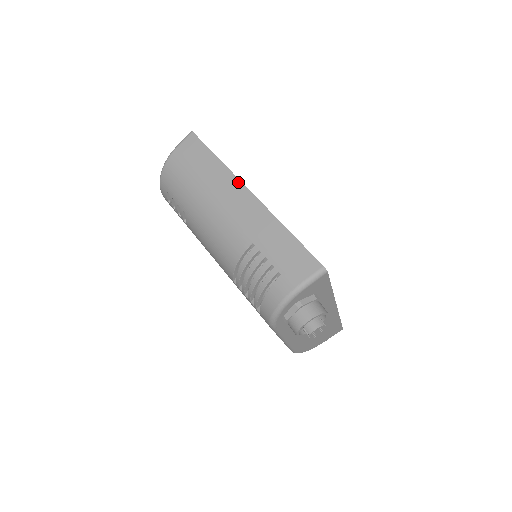
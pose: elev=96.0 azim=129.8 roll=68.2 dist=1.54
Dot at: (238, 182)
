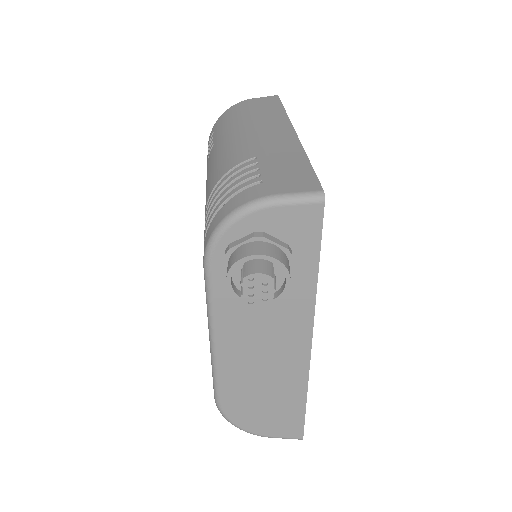
Dot at: (288, 123)
